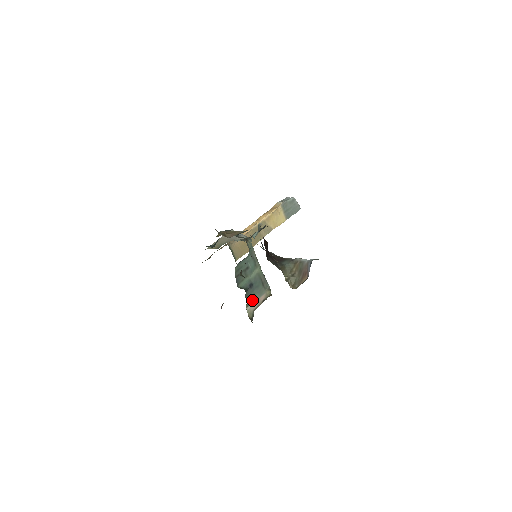
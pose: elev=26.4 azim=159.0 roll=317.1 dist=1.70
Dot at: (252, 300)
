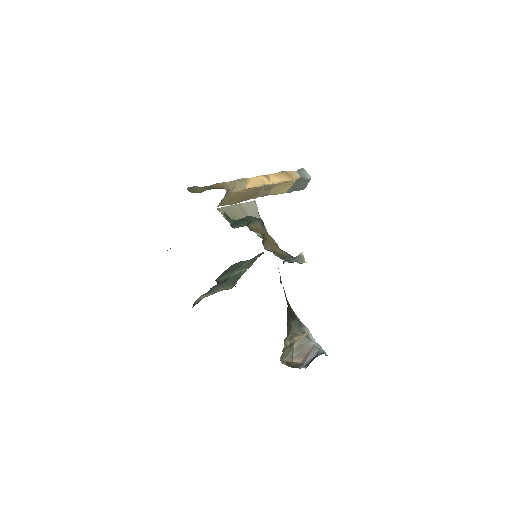
Dot at: (212, 291)
